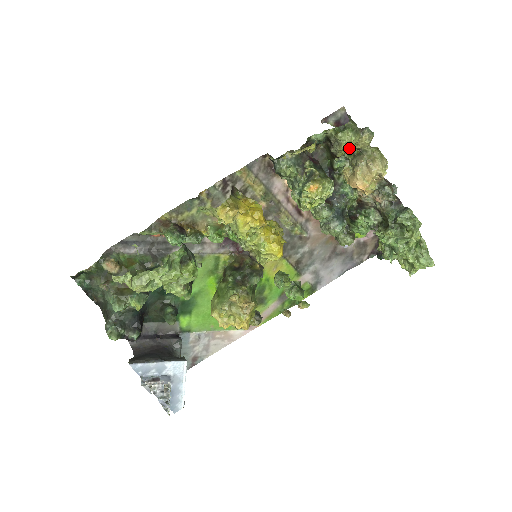
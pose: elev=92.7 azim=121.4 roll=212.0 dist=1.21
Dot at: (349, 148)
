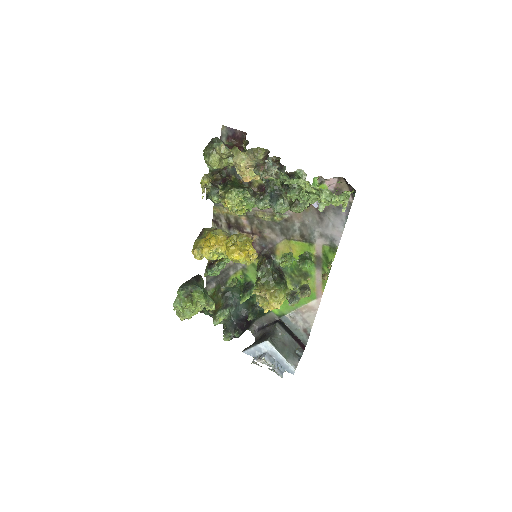
Dot at: (243, 149)
